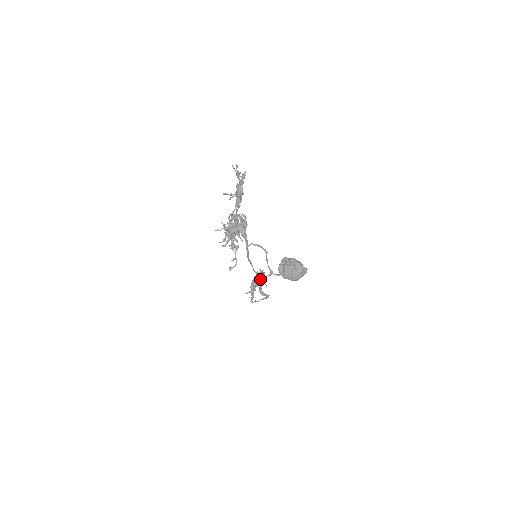
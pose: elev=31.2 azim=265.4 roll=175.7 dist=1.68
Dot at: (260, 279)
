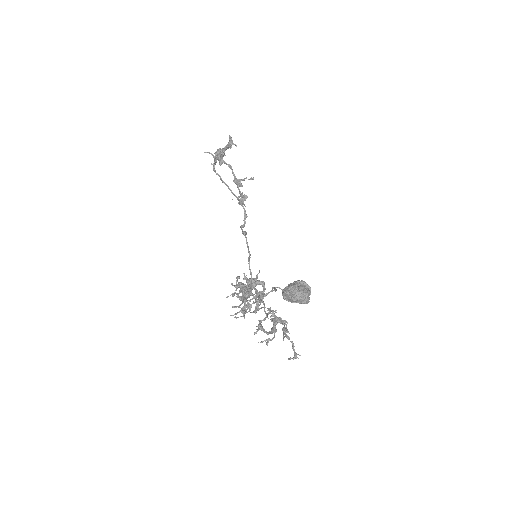
Dot at: (241, 204)
